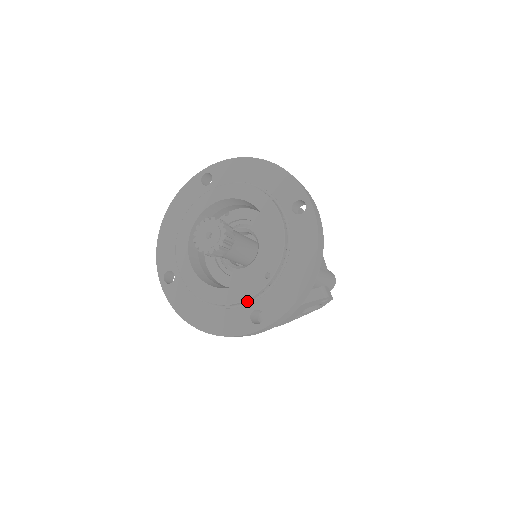
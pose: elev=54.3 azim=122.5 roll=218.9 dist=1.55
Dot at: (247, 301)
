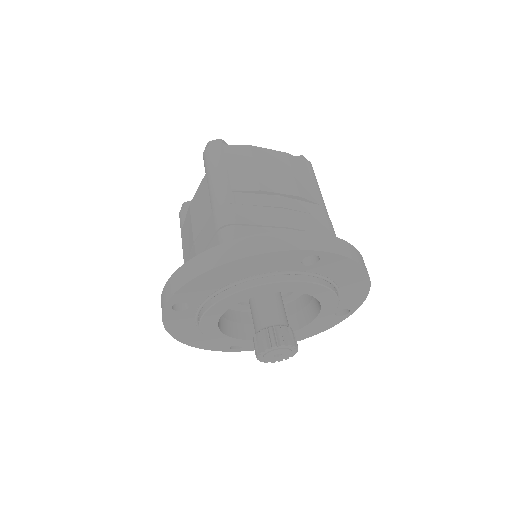
Dot at: occluded
